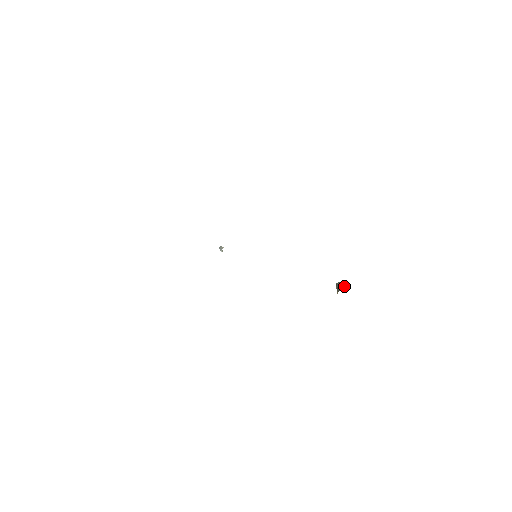
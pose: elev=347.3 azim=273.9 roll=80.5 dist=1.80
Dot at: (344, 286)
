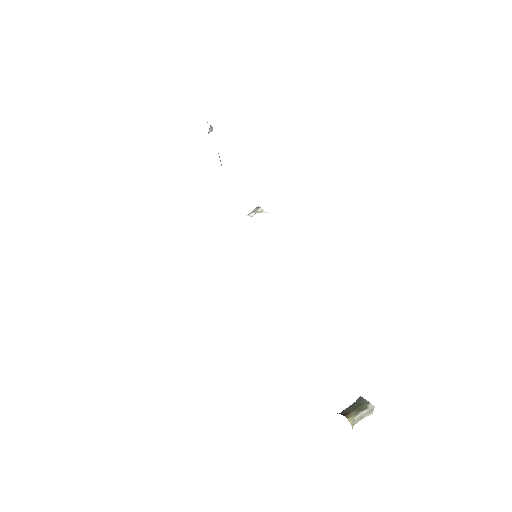
Dot at: (355, 415)
